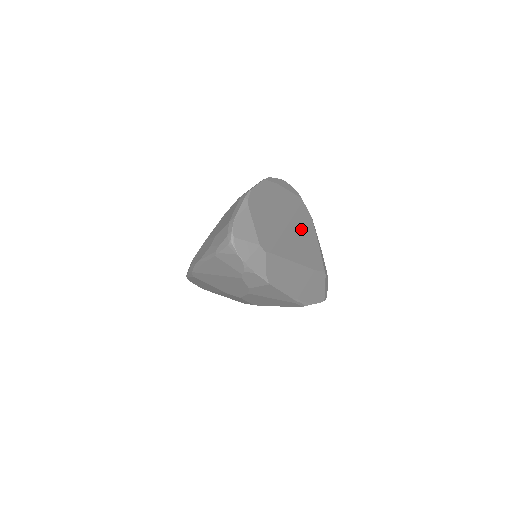
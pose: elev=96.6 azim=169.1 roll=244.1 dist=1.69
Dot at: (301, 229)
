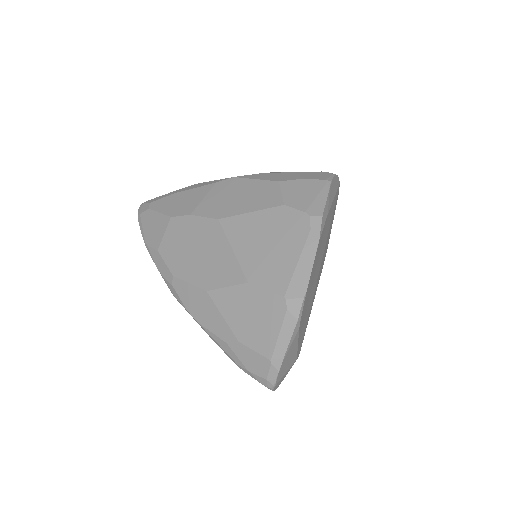
Dot at: occluded
